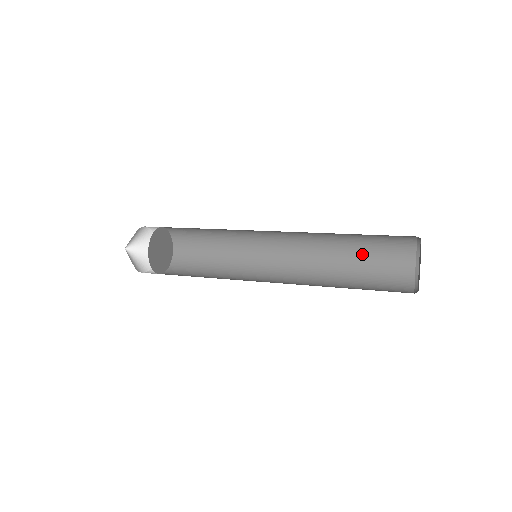
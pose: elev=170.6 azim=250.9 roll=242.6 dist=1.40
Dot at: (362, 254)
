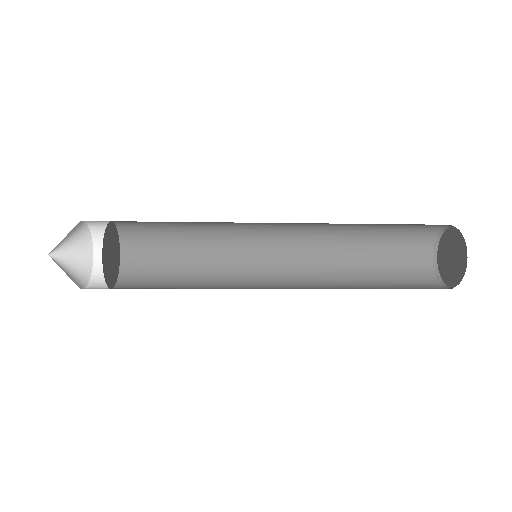
Dot at: (376, 245)
